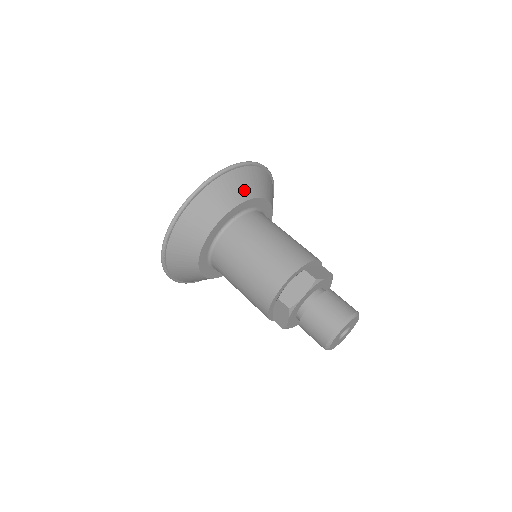
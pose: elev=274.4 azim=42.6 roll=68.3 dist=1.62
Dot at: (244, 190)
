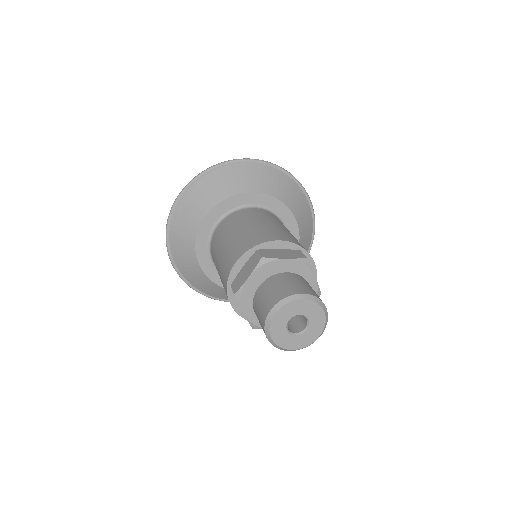
Dot at: (232, 185)
